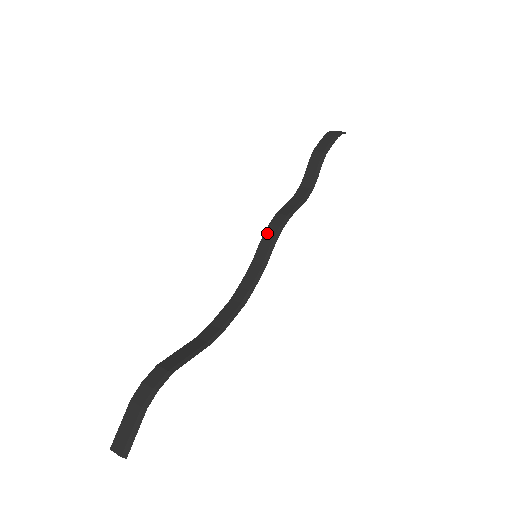
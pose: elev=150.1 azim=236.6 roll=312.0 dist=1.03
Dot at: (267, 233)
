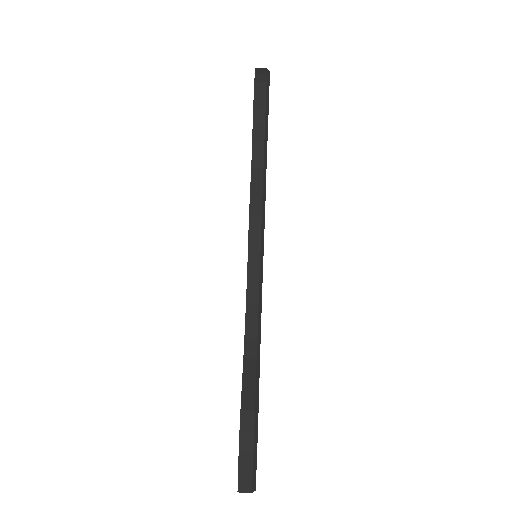
Dot at: (252, 225)
